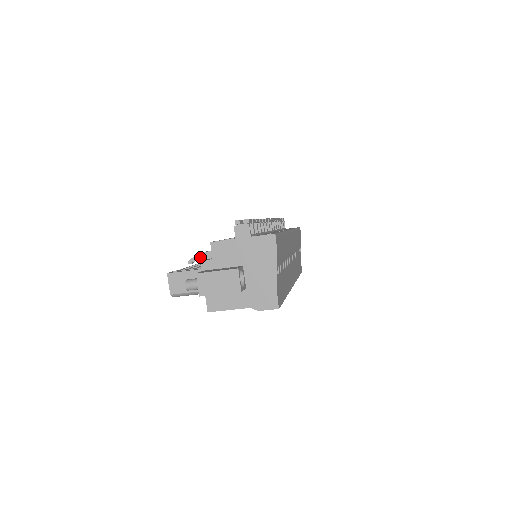
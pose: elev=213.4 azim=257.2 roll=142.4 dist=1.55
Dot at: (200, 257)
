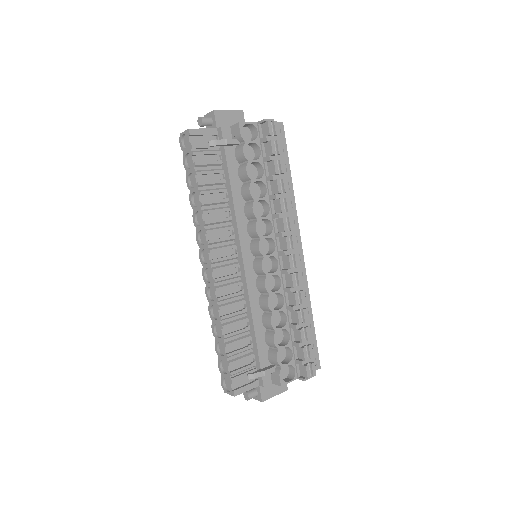
Dot at: (260, 376)
